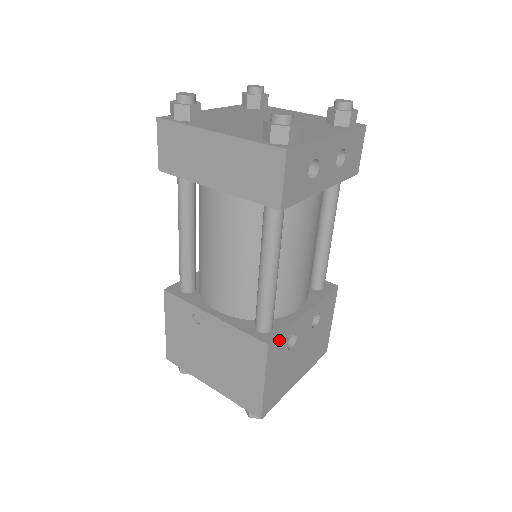
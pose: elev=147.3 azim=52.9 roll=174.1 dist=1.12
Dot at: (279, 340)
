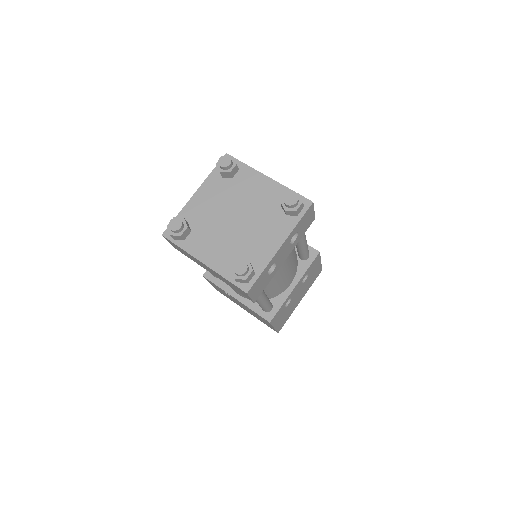
Dot at: (277, 313)
